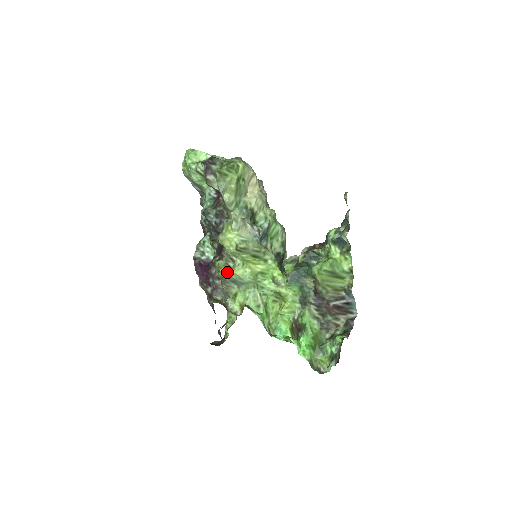
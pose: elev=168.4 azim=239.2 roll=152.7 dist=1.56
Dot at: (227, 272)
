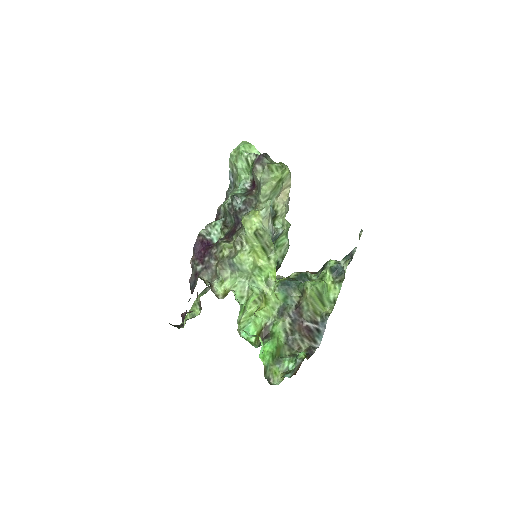
Dot at: (229, 254)
